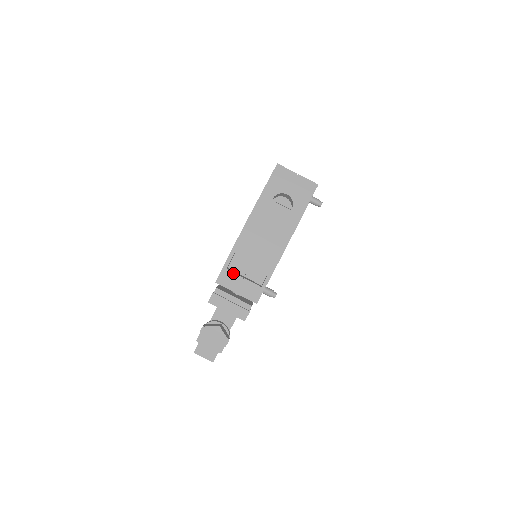
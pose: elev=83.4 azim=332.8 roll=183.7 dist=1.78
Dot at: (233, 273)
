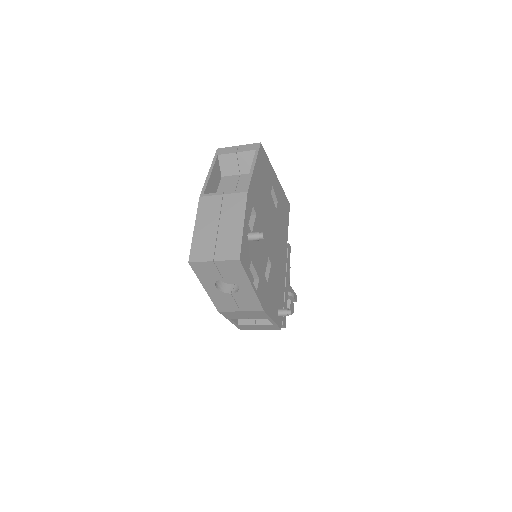
Dot at: (245, 325)
